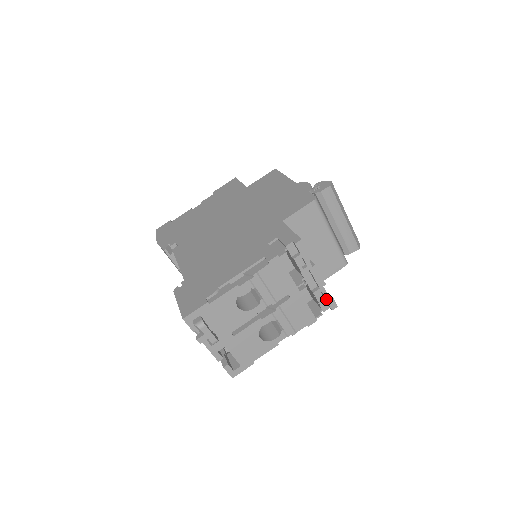
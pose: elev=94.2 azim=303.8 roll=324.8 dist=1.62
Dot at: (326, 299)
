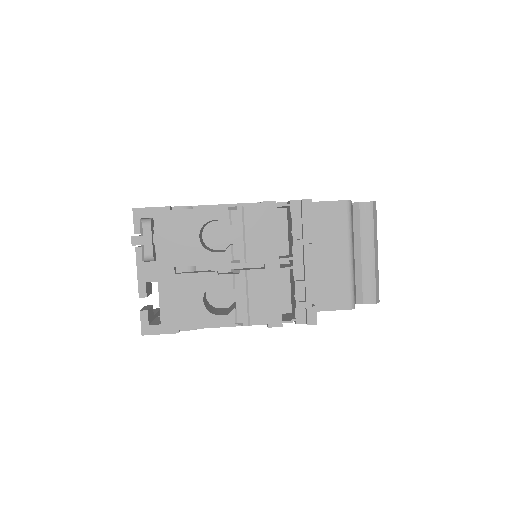
Dot at: (307, 302)
